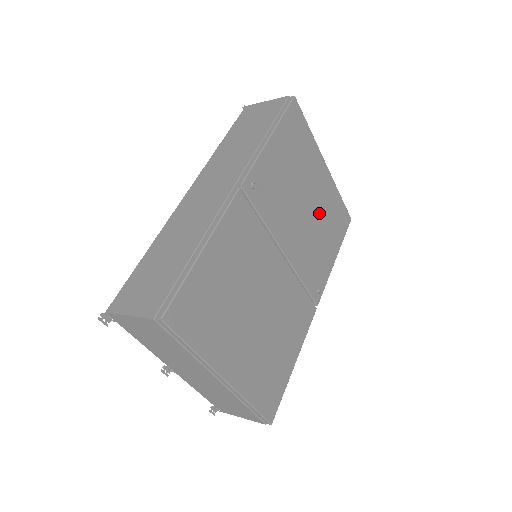
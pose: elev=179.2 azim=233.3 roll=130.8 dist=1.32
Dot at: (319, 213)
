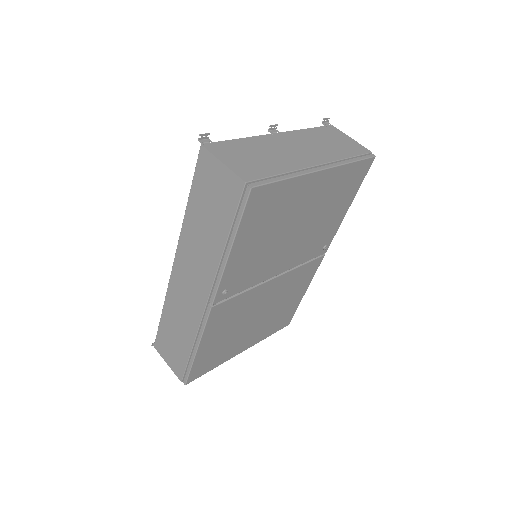
Dot at: (318, 211)
